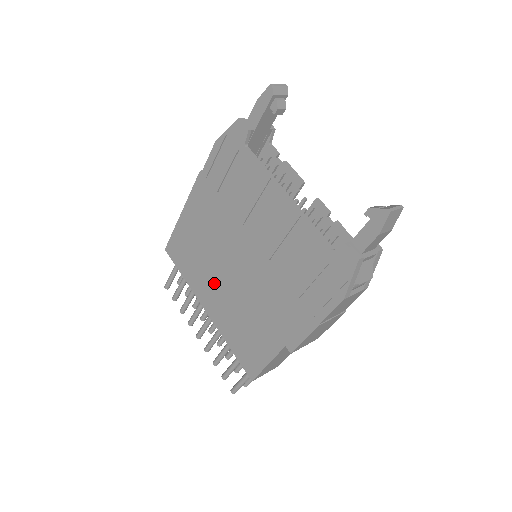
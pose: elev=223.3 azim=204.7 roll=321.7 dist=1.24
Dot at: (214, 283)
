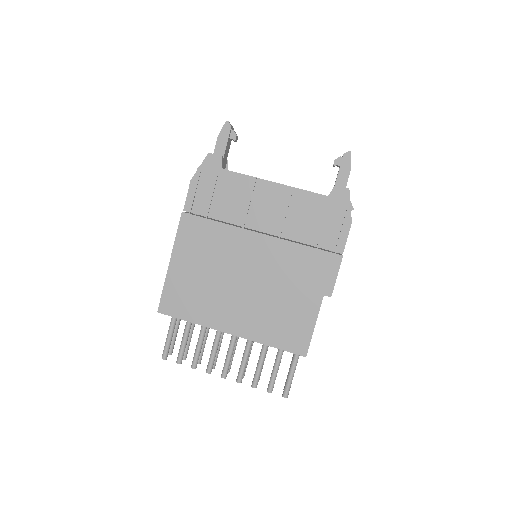
Dot at: (231, 299)
